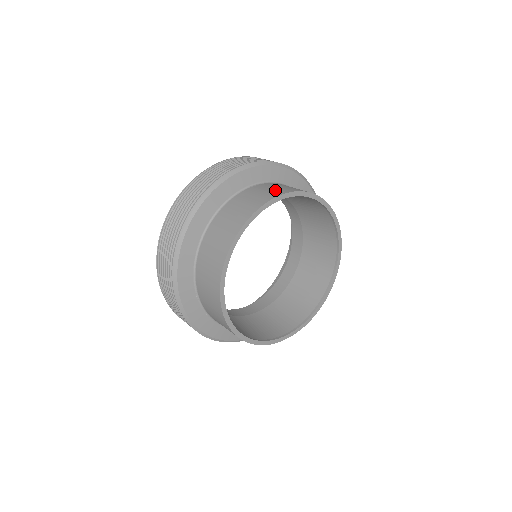
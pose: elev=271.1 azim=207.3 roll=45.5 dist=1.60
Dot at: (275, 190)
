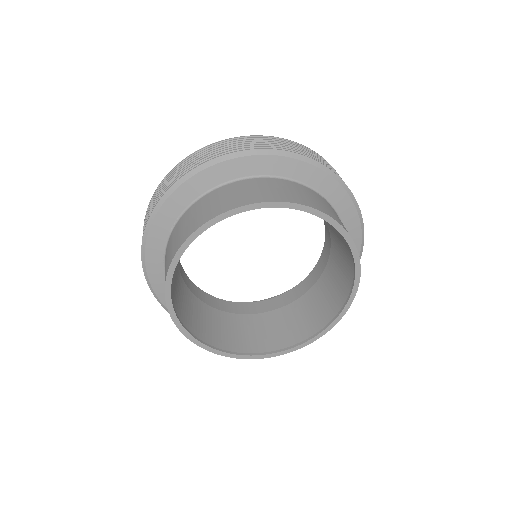
Dot at: (334, 214)
